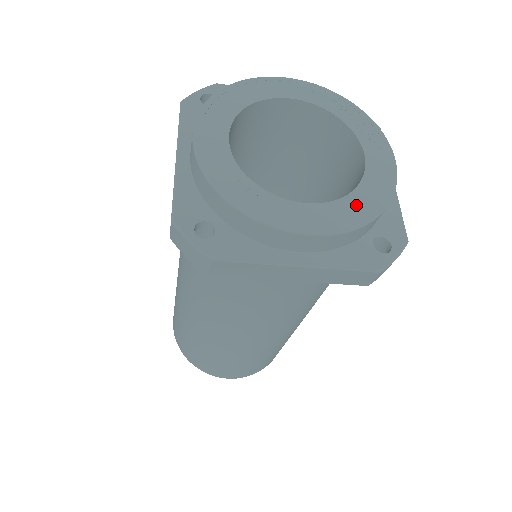
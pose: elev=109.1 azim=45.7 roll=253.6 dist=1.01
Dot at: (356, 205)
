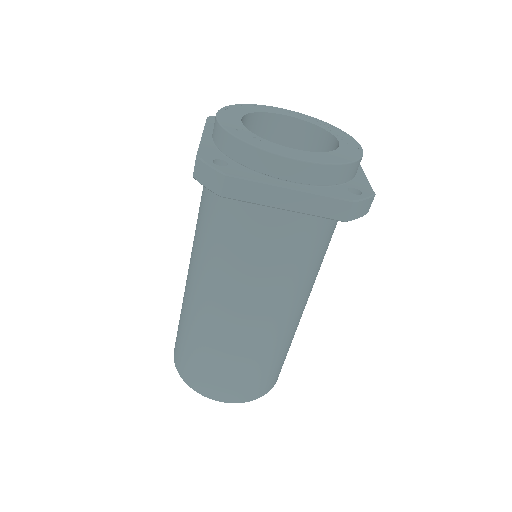
Dot at: (332, 156)
